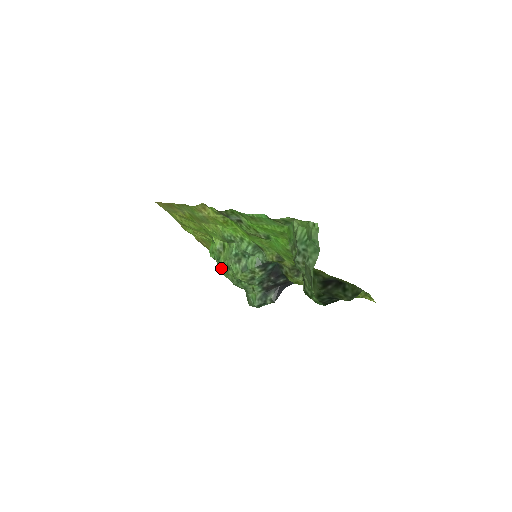
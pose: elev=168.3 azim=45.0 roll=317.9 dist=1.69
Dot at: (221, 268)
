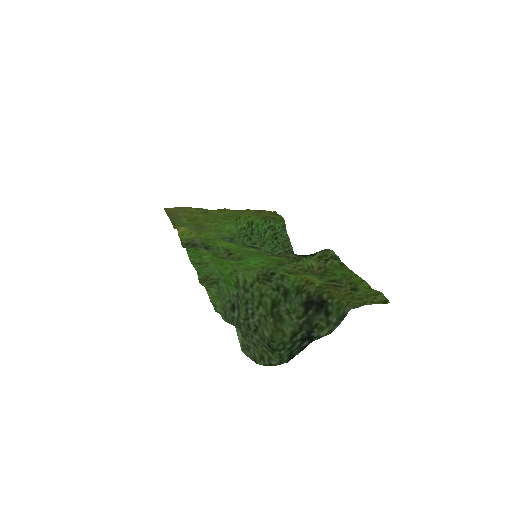
Dot at: occluded
